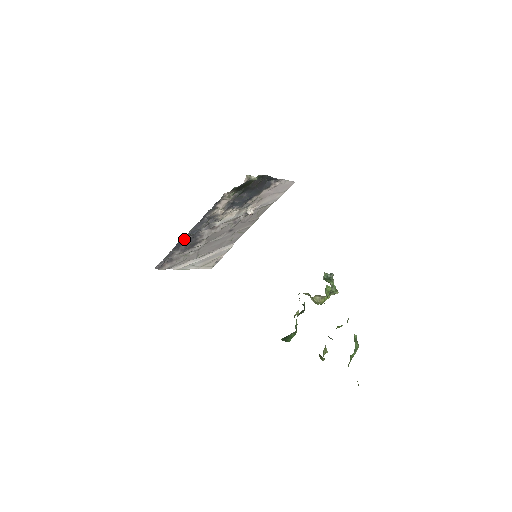
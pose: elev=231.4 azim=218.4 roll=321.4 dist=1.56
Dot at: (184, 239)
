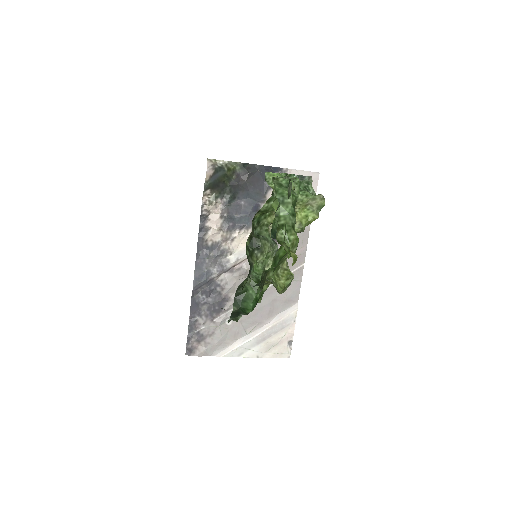
Dot at: (198, 294)
